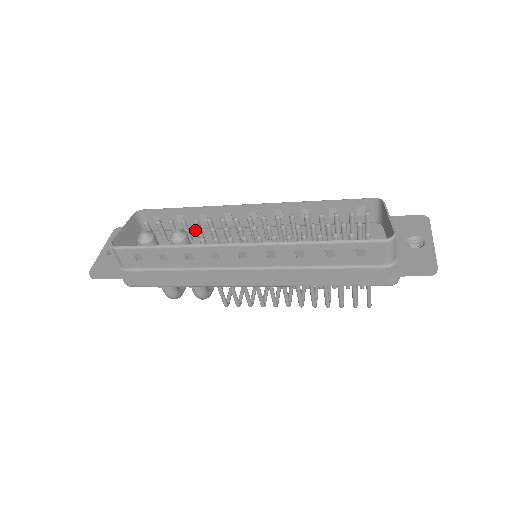
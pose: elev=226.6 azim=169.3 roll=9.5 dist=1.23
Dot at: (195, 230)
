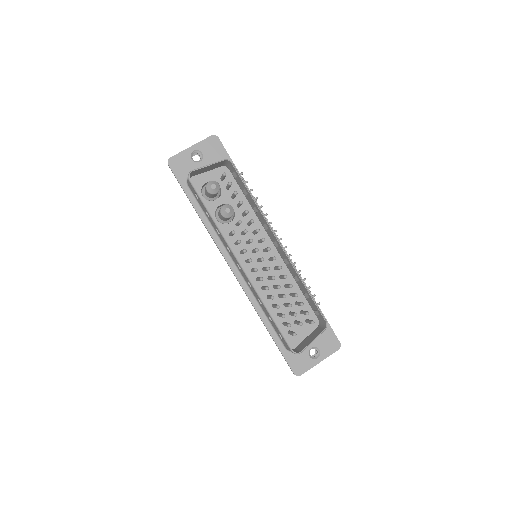
Dot at: occluded
